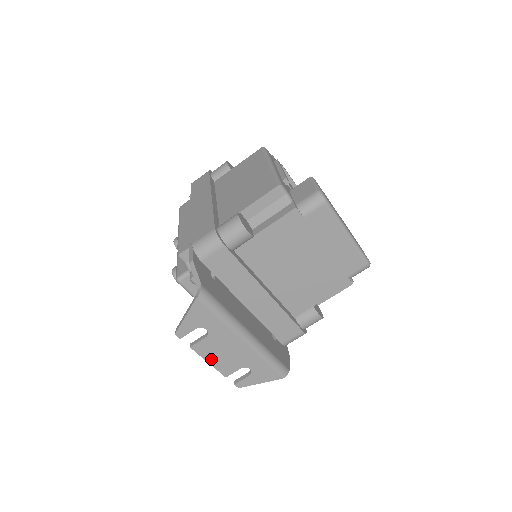
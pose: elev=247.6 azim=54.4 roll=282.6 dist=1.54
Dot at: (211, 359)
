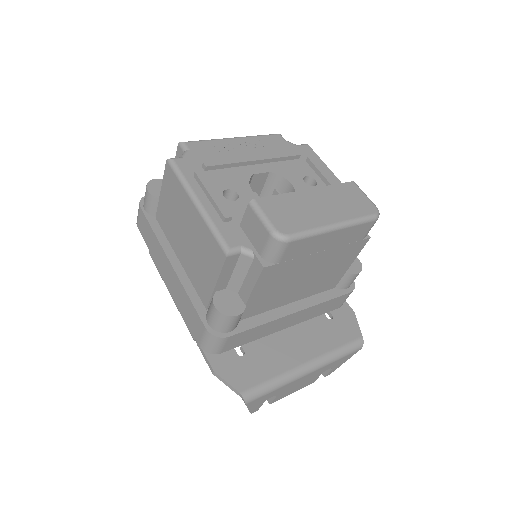
Dot at: (292, 392)
